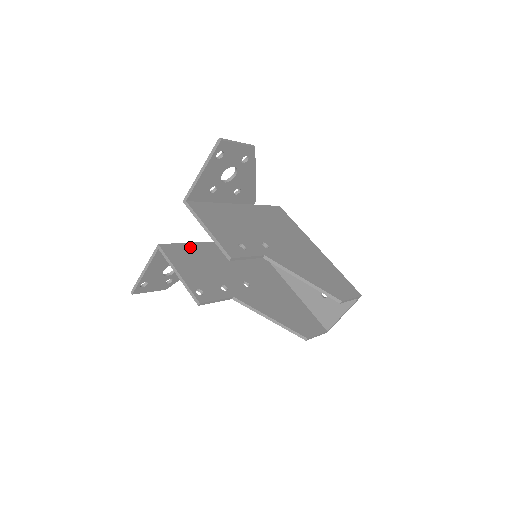
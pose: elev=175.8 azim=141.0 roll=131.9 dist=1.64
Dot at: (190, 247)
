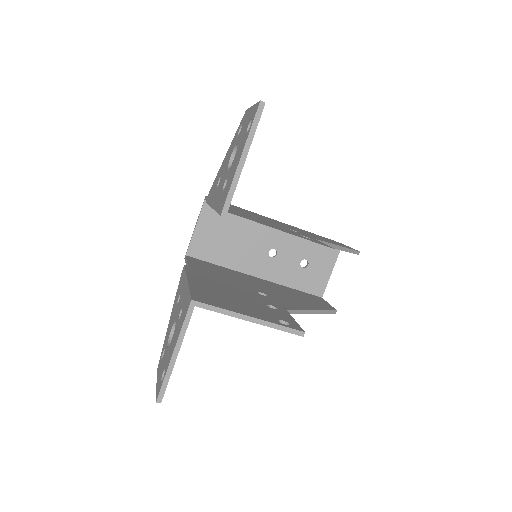
Dot at: (197, 286)
